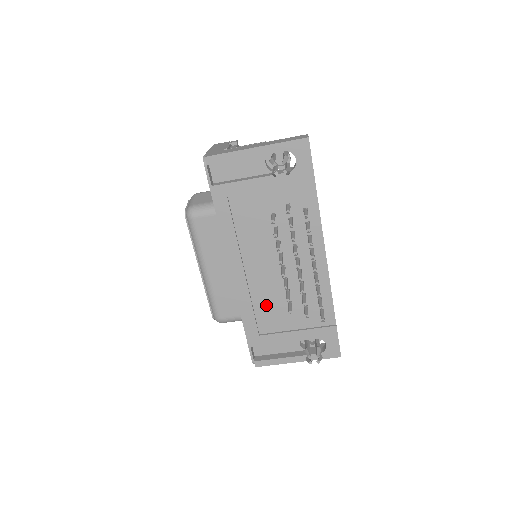
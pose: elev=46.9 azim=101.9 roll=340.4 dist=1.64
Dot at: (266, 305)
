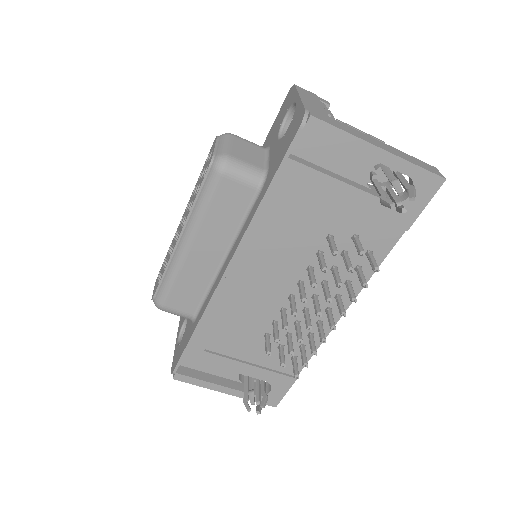
Dot at: (238, 324)
